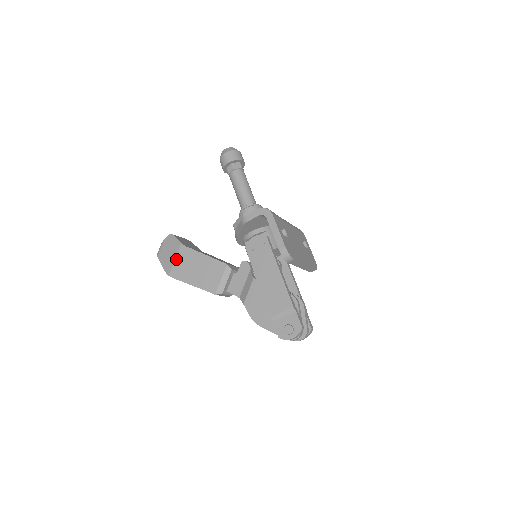
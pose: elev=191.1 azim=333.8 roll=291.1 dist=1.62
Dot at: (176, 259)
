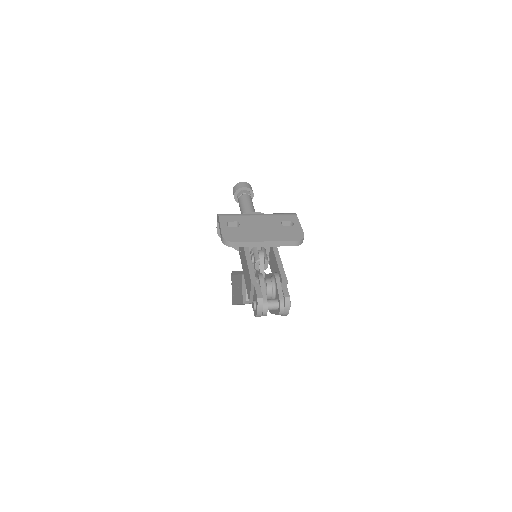
Dot at: (232, 289)
